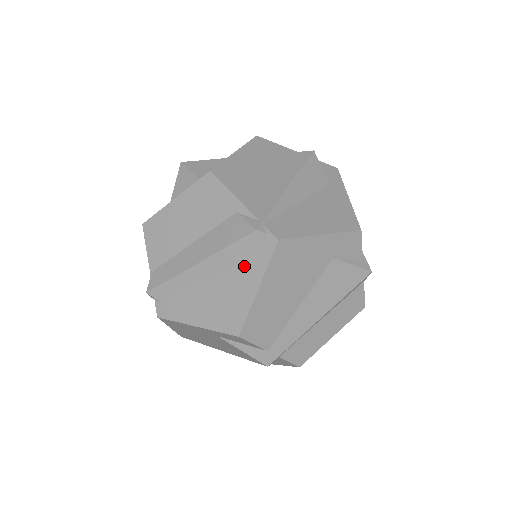
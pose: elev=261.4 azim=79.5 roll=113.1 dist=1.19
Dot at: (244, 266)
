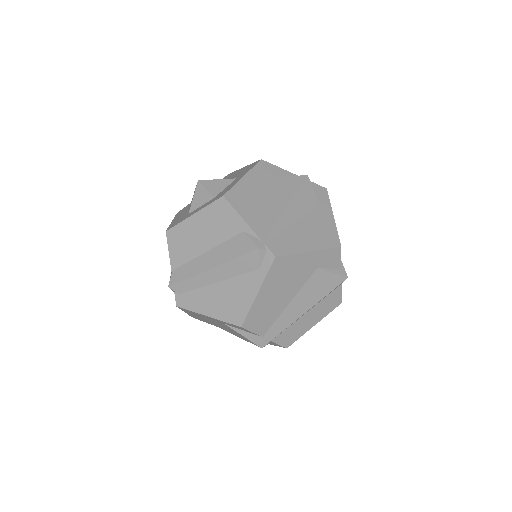
Dot at: (247, 274)
